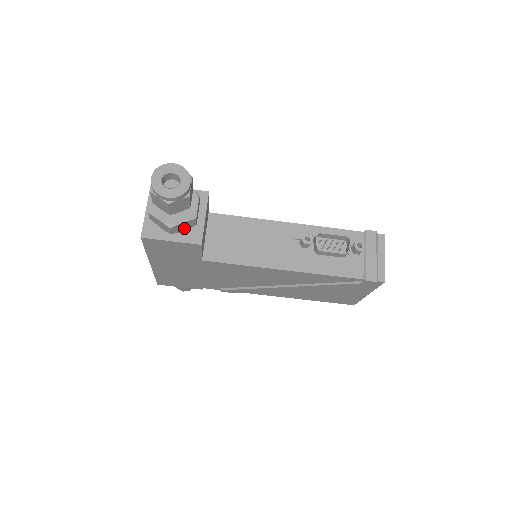
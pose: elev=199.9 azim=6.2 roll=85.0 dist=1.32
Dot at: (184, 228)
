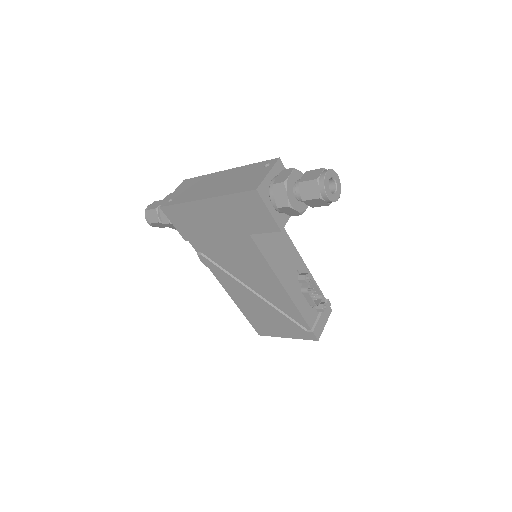
Dot at: (286, 212)
